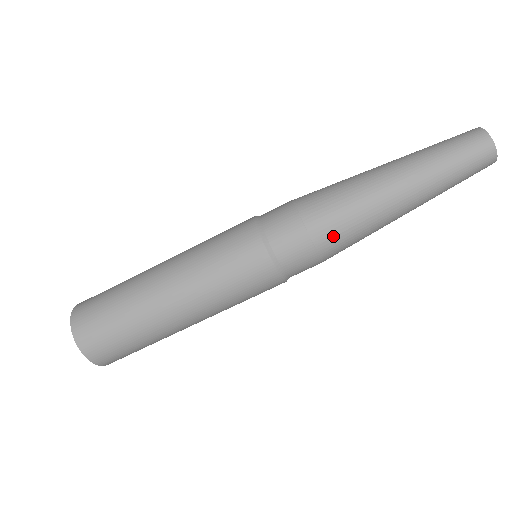
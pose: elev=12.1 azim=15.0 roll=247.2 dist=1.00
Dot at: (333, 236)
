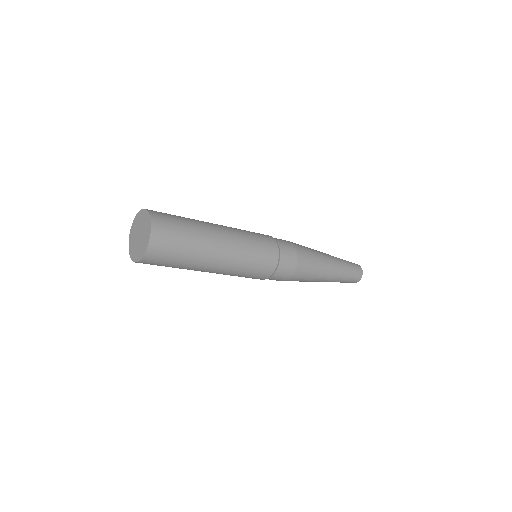
Dot at: (301, 275)
